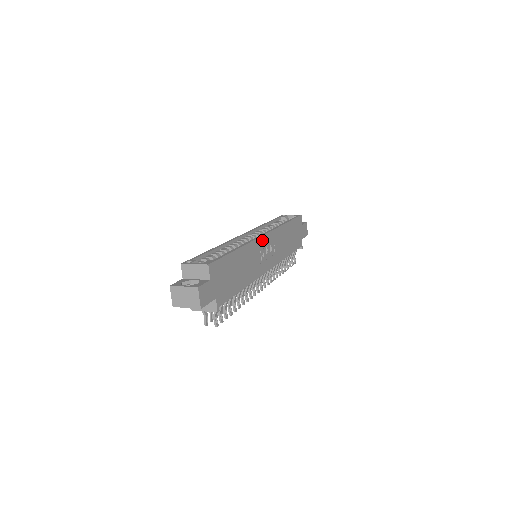
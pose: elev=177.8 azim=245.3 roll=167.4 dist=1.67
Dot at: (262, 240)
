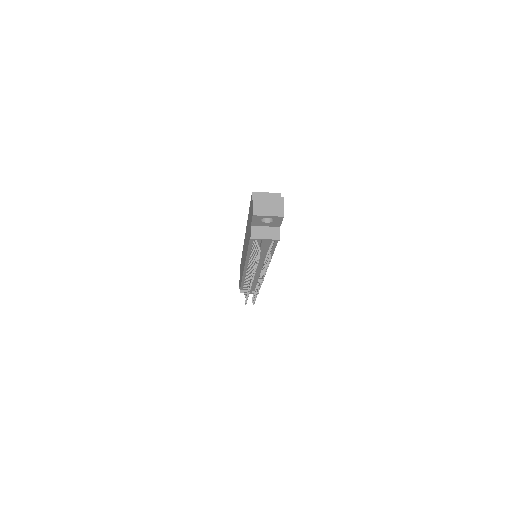
Dot at: occluded
